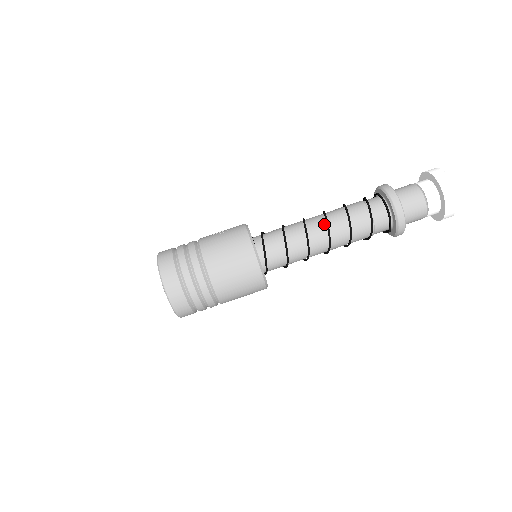
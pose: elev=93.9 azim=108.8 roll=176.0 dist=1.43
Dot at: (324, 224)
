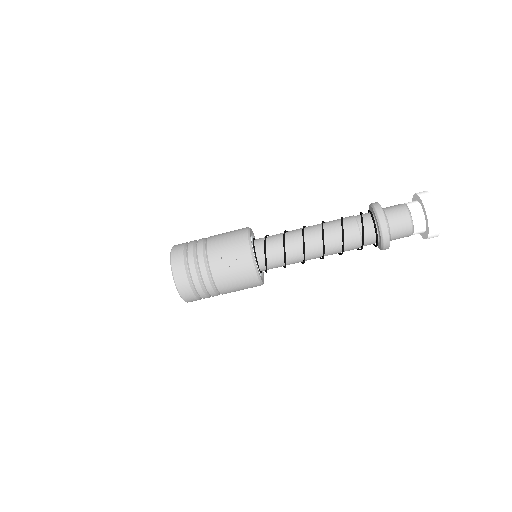
Dot at: (321, 253)
